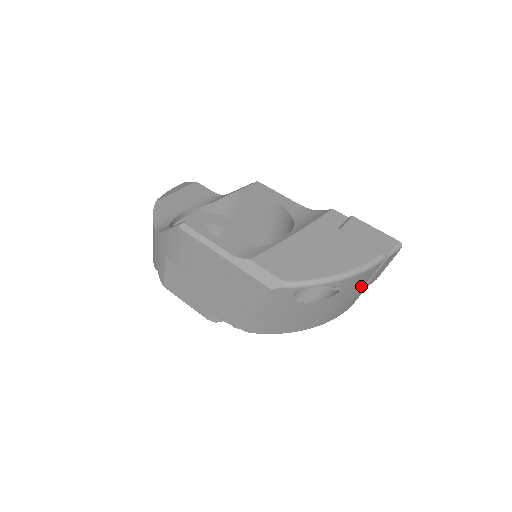
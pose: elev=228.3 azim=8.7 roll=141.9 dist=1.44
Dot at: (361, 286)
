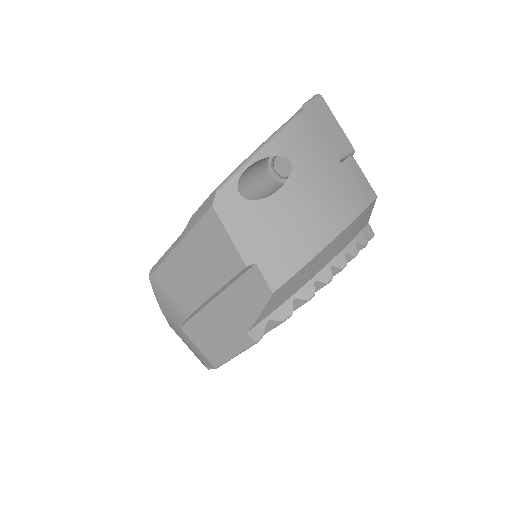
Dot at: (328, 154)
